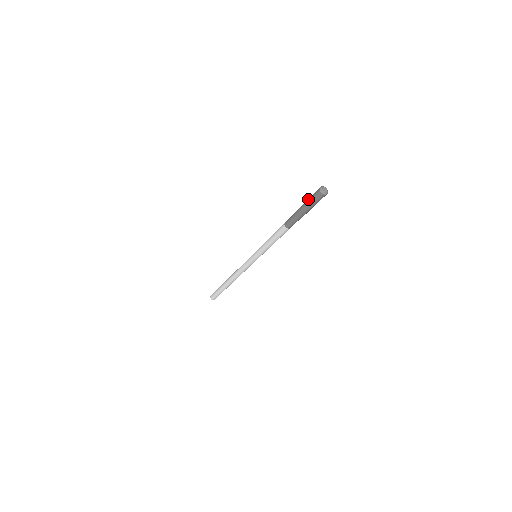
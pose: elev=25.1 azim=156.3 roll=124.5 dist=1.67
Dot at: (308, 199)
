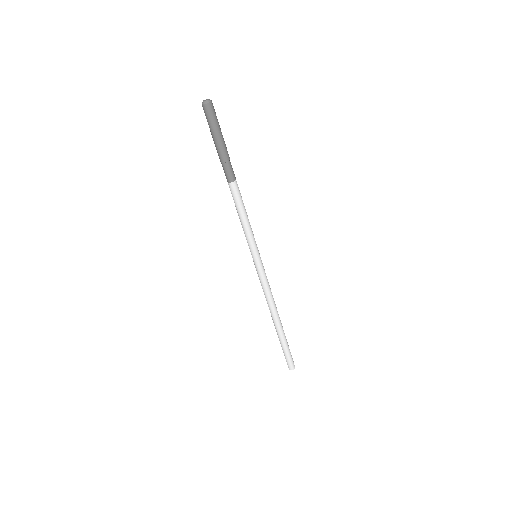
Dot at: occluded
